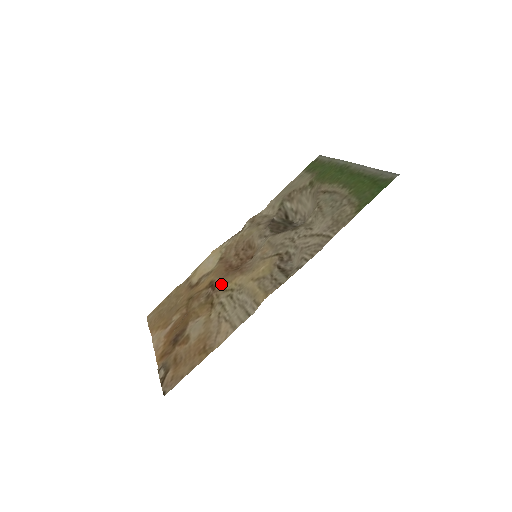
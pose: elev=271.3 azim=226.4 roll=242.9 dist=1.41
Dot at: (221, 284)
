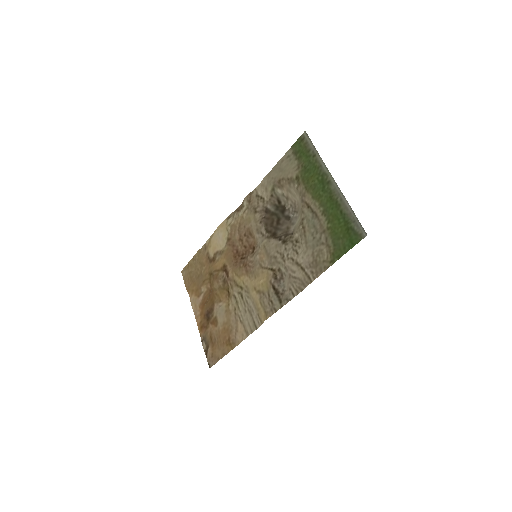
Dot at: (232, 275)
